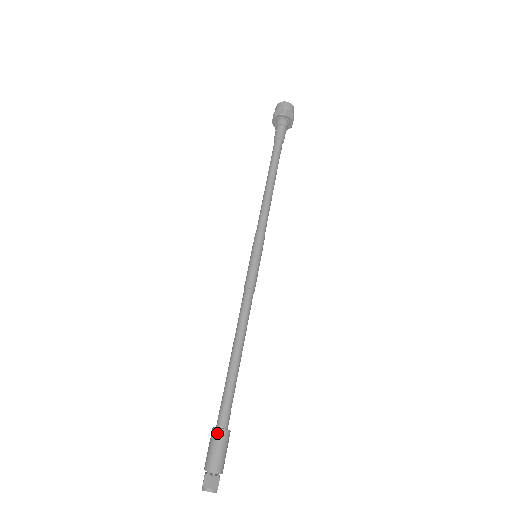
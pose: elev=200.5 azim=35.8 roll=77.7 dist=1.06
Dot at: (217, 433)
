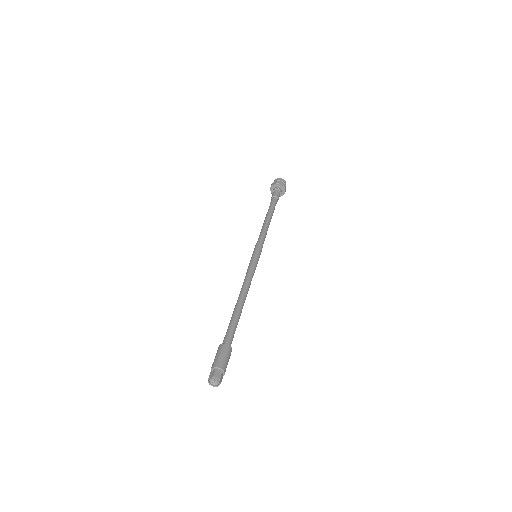
Dot at: (228, 347)
